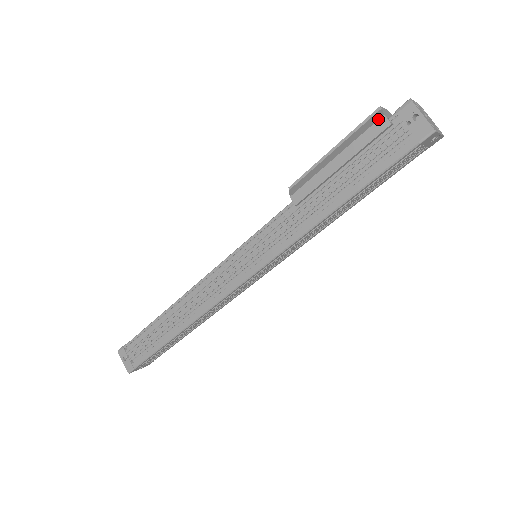
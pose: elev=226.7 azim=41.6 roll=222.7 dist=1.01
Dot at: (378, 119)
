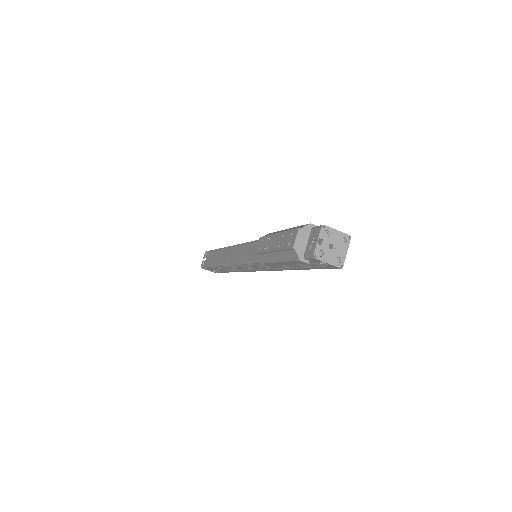
Dot at: (297, 261)
